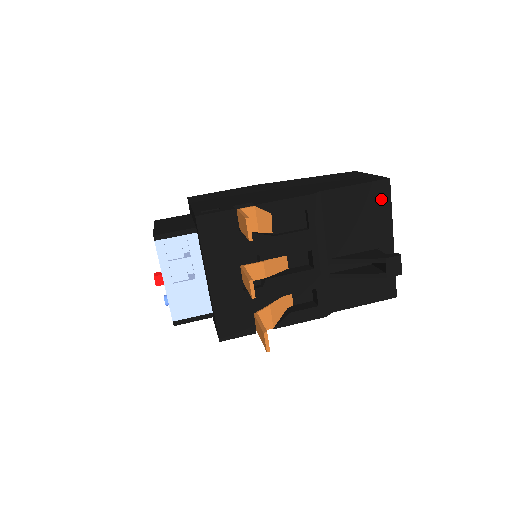
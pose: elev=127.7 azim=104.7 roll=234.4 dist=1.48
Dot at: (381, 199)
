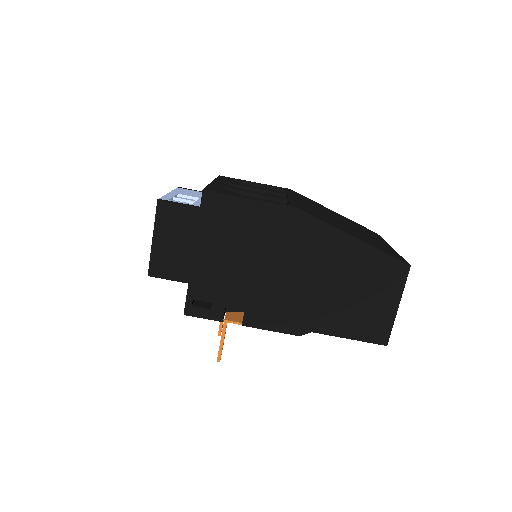
Dot at: occluded
